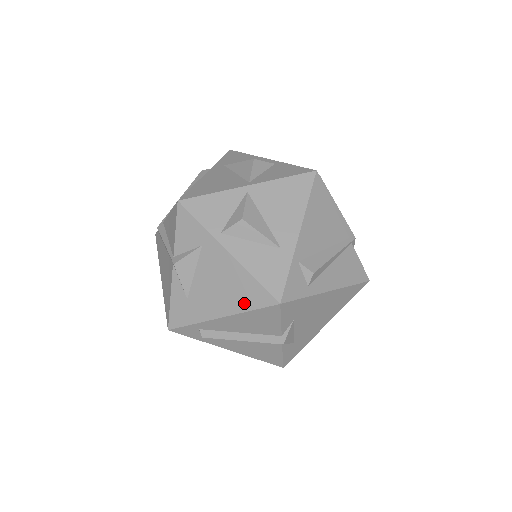
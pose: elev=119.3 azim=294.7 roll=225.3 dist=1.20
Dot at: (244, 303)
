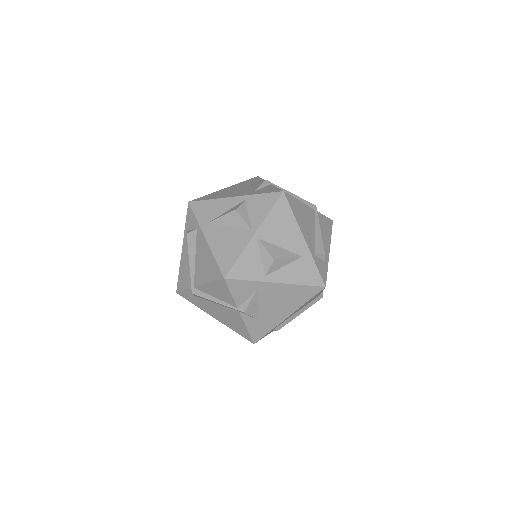
Dot at: (302, 300)
